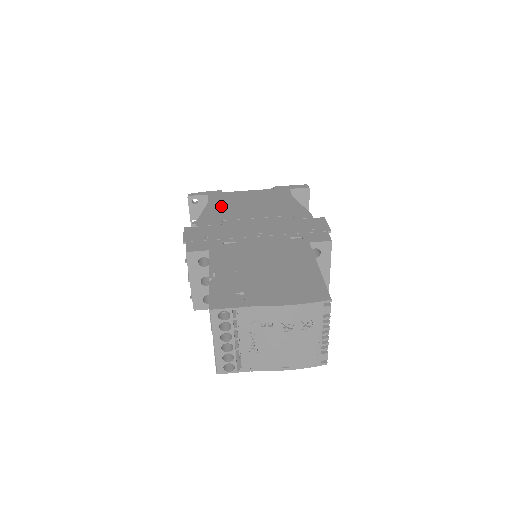
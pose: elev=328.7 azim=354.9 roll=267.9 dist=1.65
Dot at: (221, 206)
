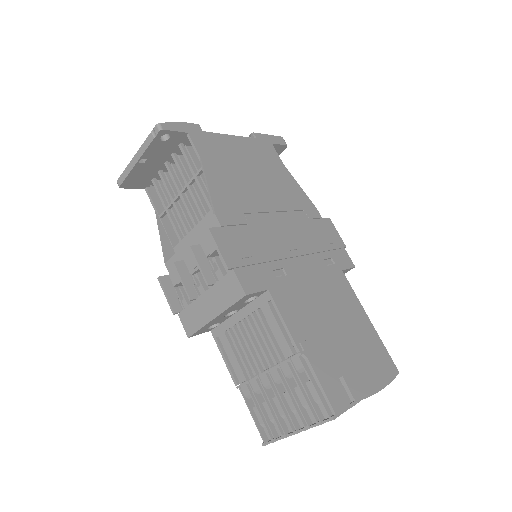
Dot at: (223, 173)
